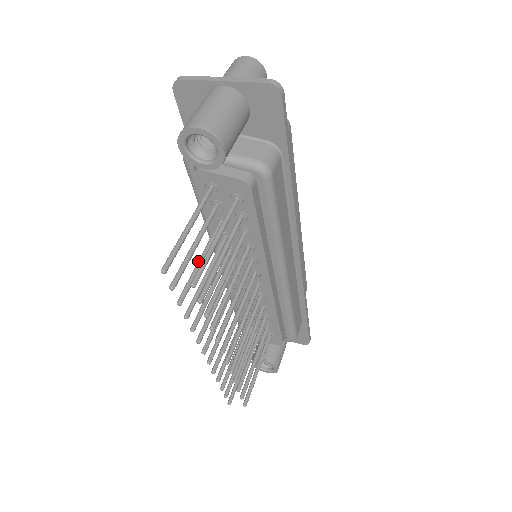
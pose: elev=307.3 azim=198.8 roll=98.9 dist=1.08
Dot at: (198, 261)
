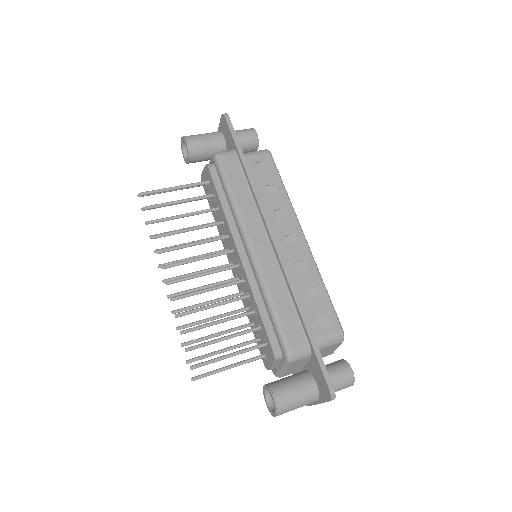
Dot at: occluded
